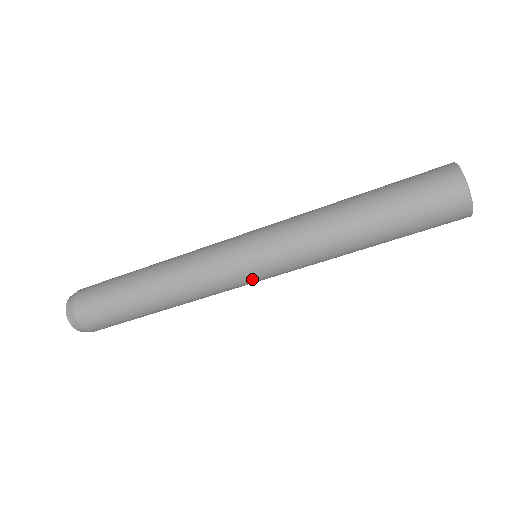
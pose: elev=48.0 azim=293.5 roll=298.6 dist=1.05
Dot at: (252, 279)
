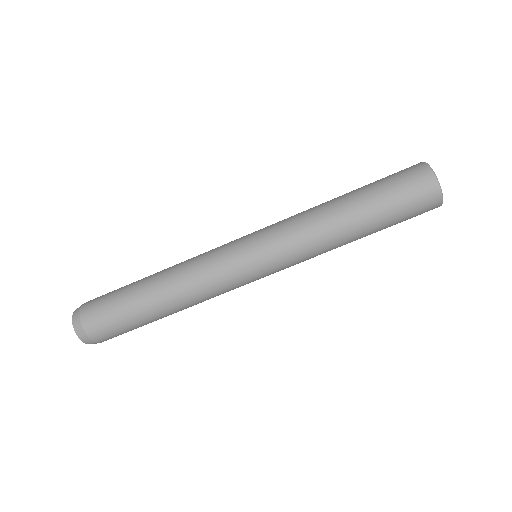
Dot at: (250, 267)
